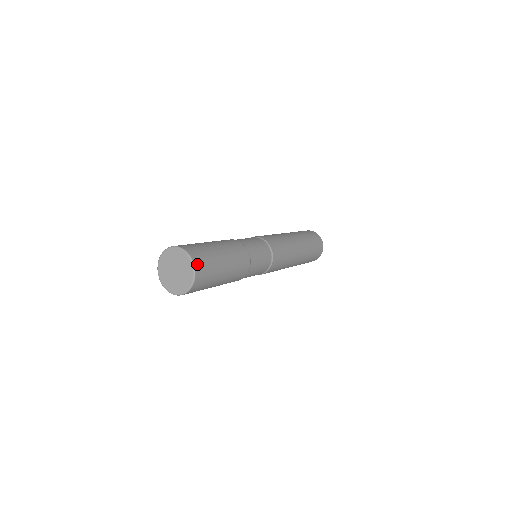
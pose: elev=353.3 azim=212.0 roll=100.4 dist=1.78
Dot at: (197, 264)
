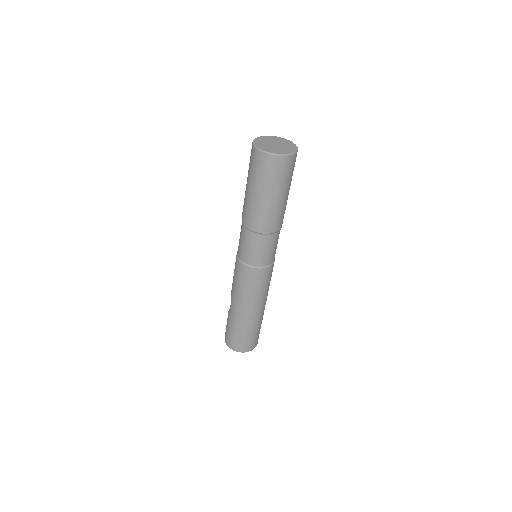
Dot at: occluded
